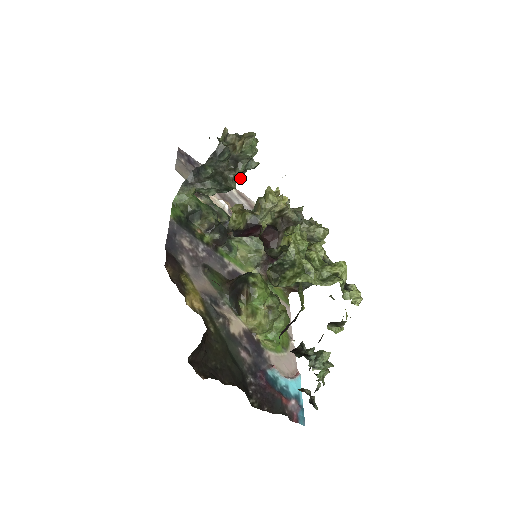
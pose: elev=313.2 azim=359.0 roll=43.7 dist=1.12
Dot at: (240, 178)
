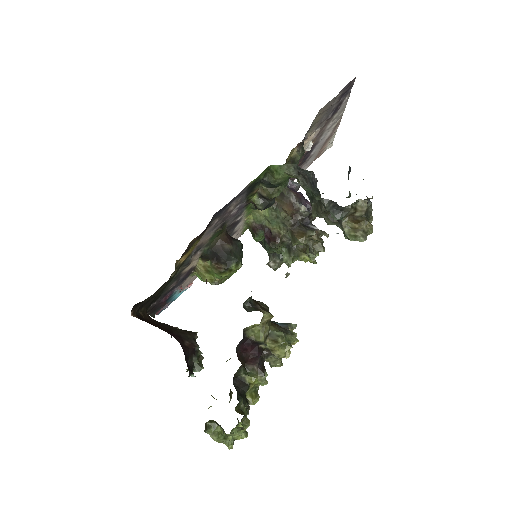
Dot at: occluded
